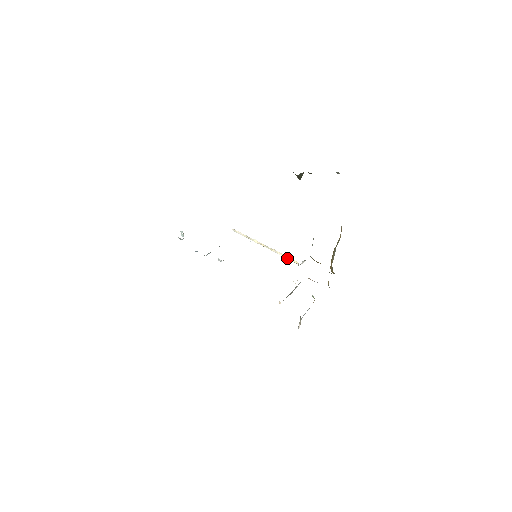
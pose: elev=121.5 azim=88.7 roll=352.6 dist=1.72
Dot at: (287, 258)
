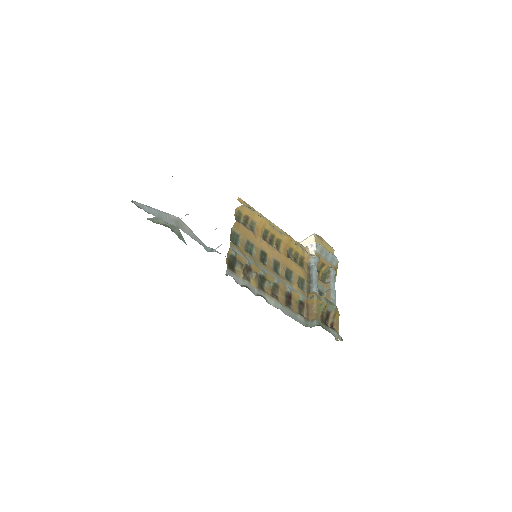
Dot at: (295, 241)
